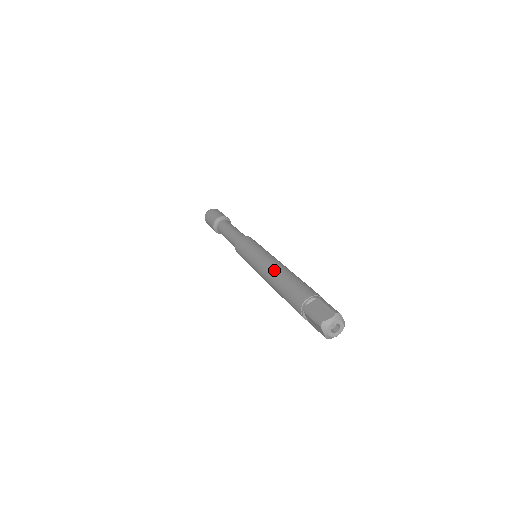
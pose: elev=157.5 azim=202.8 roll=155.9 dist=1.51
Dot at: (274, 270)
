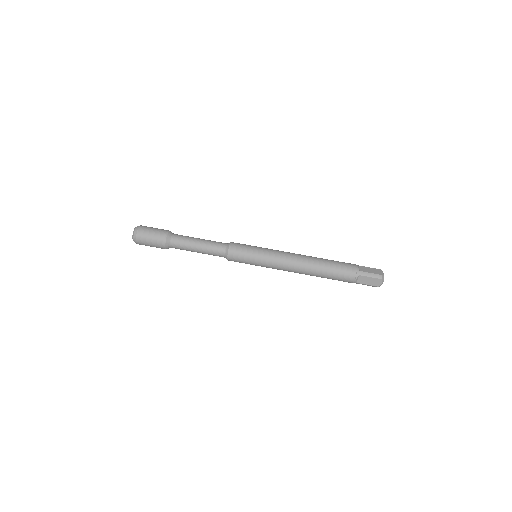
Dot at: (303, 272)
